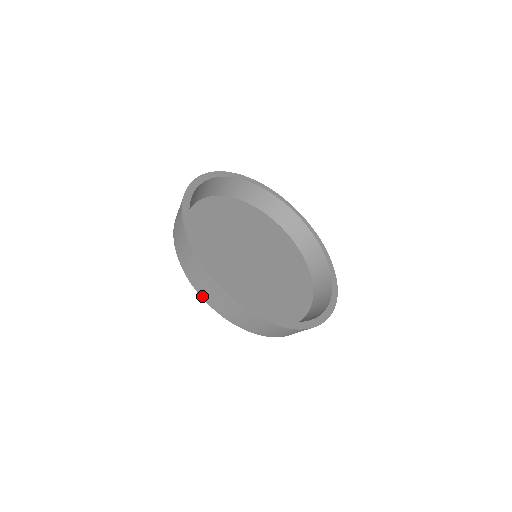
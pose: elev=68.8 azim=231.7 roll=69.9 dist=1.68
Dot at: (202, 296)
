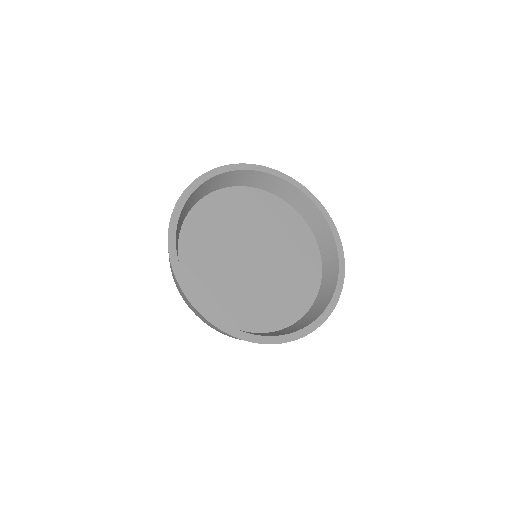
Dot at: occluded
